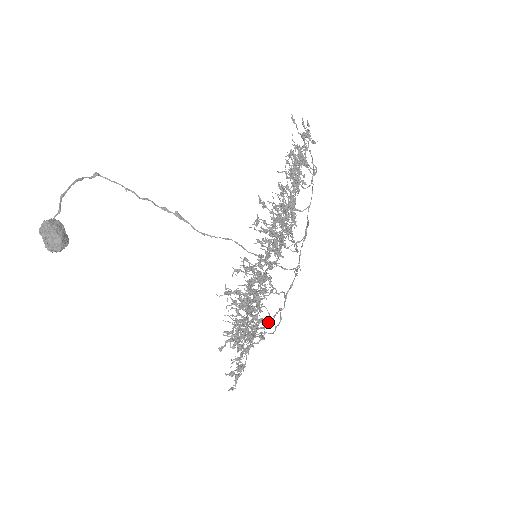
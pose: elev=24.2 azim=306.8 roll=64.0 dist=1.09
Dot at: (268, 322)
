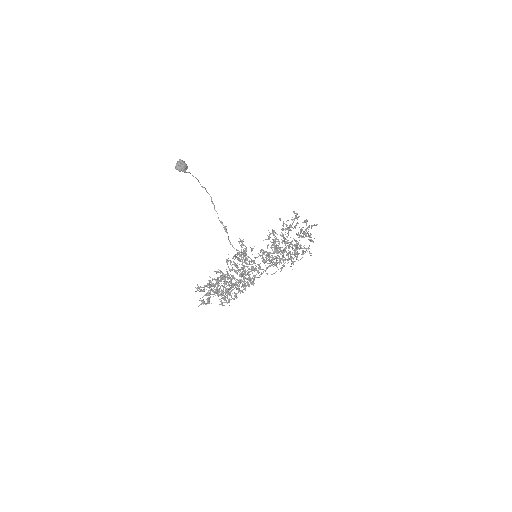
Dot at: occluded
